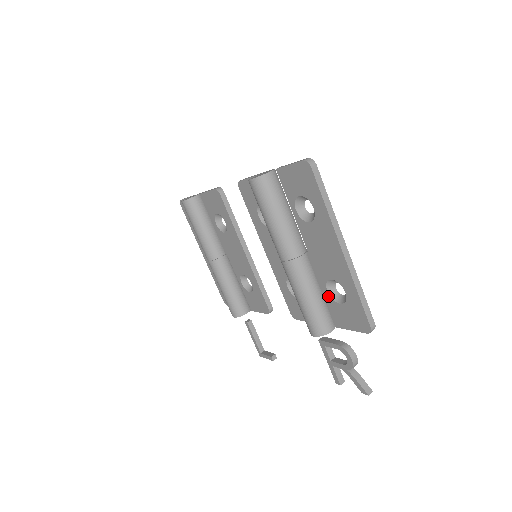
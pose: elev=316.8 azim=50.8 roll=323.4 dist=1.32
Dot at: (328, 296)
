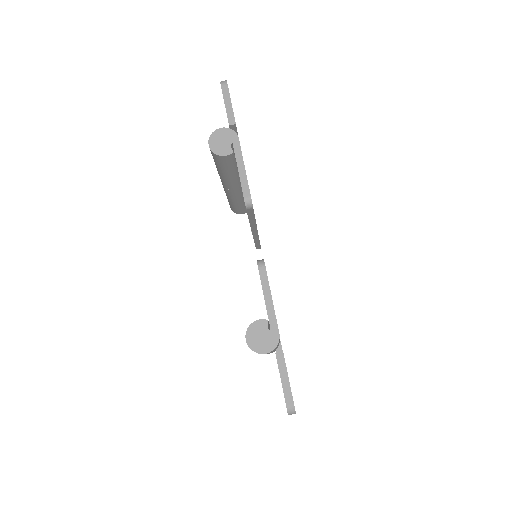
Dot at: occluded
